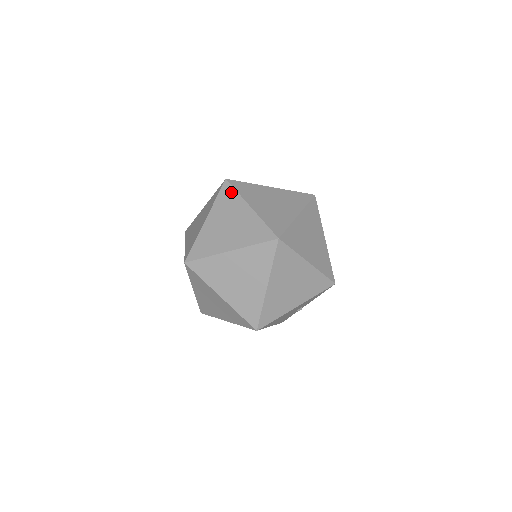
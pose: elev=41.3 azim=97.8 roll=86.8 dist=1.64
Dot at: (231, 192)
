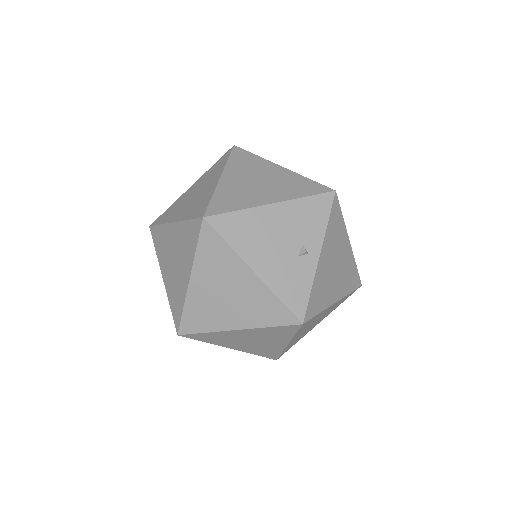
Dot at: occluded
